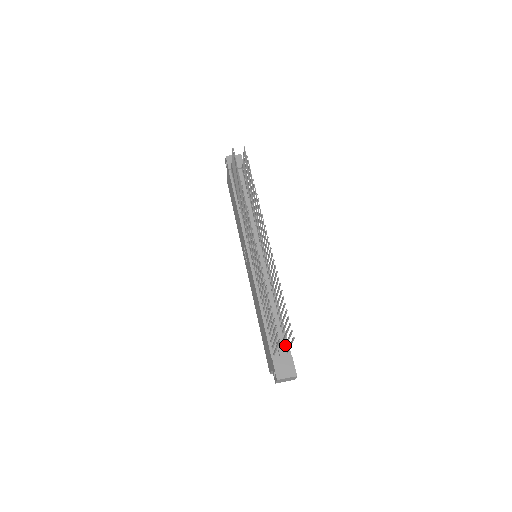
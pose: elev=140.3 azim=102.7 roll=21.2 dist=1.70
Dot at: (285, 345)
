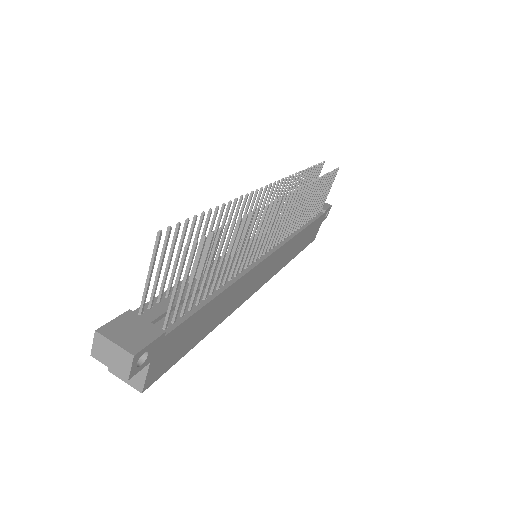
Dot at: (173, 317)
